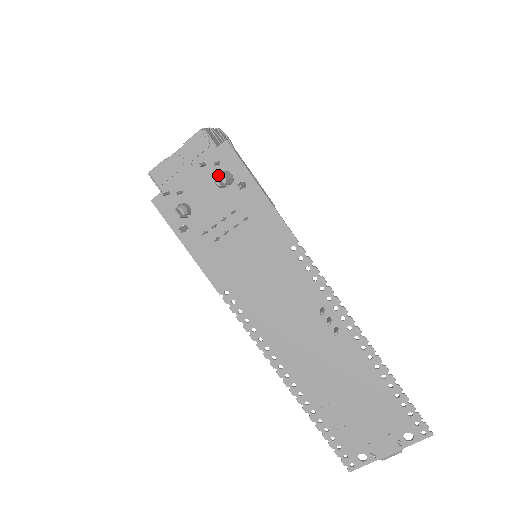
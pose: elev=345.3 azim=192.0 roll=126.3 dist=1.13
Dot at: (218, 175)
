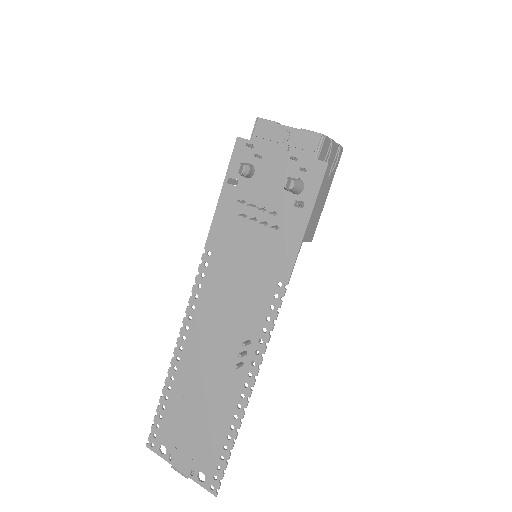
Dot at: (294, 178)
